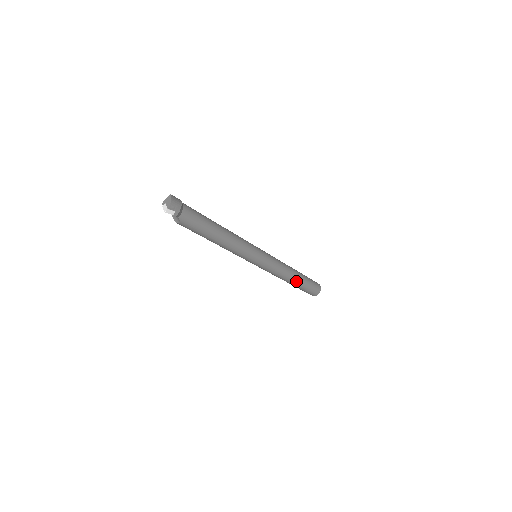
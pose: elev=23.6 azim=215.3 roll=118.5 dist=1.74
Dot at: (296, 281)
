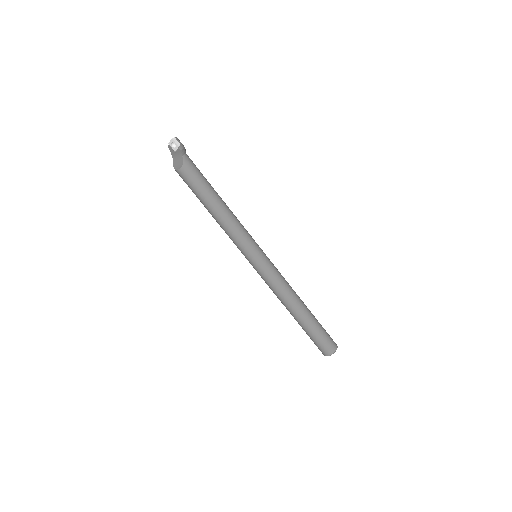
Dot at: (305, 310)
